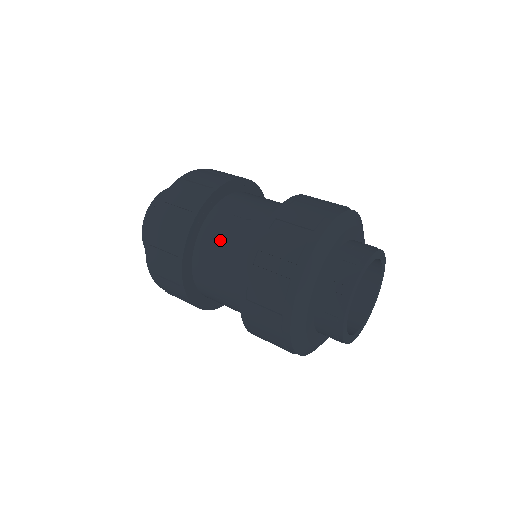
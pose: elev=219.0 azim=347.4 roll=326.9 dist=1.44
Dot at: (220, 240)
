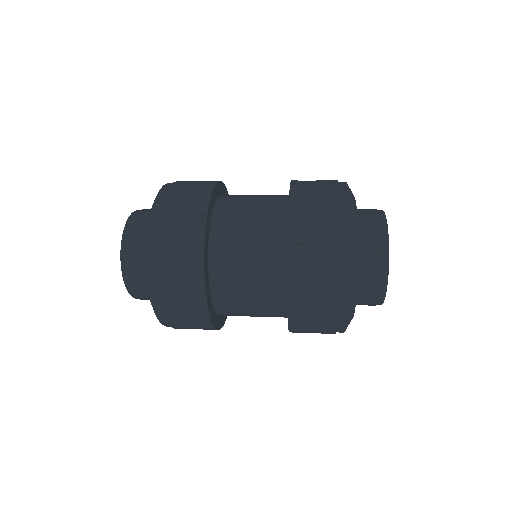
Dot at: (243, 201)
